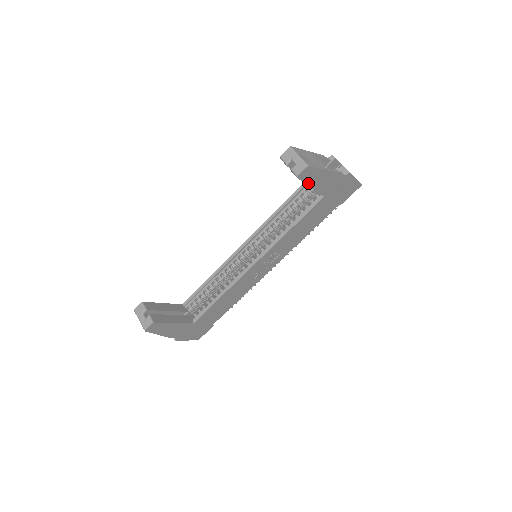
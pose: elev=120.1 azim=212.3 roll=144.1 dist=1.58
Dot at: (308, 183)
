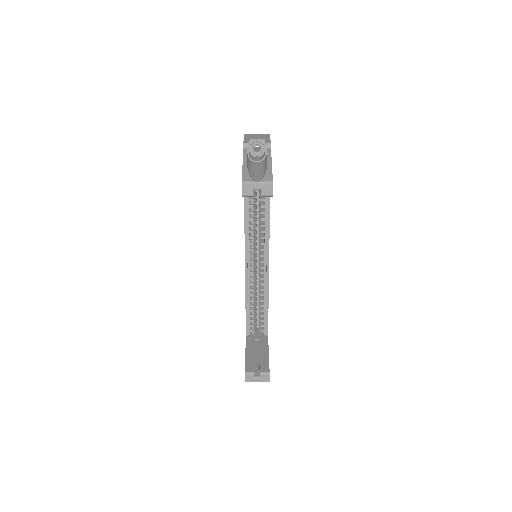
Dot at: occluded
